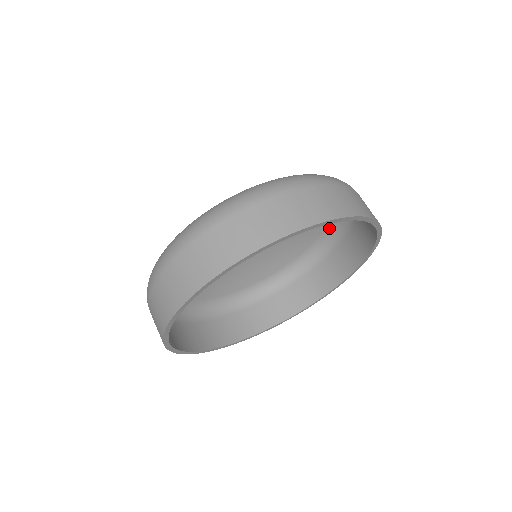
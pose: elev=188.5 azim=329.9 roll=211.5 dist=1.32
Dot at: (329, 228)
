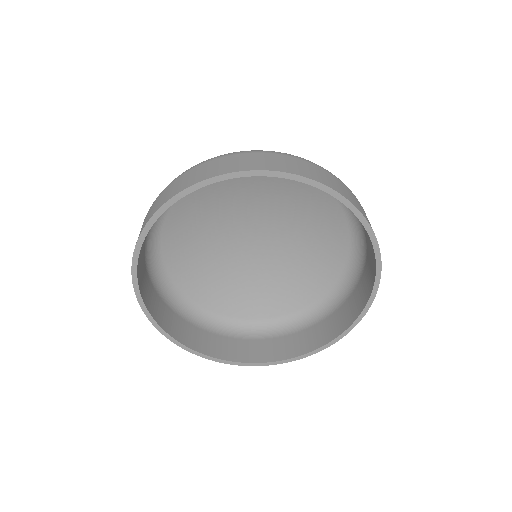
Dot at: occluded
